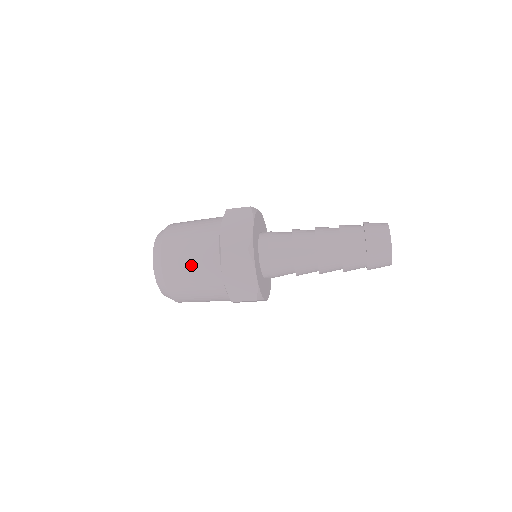
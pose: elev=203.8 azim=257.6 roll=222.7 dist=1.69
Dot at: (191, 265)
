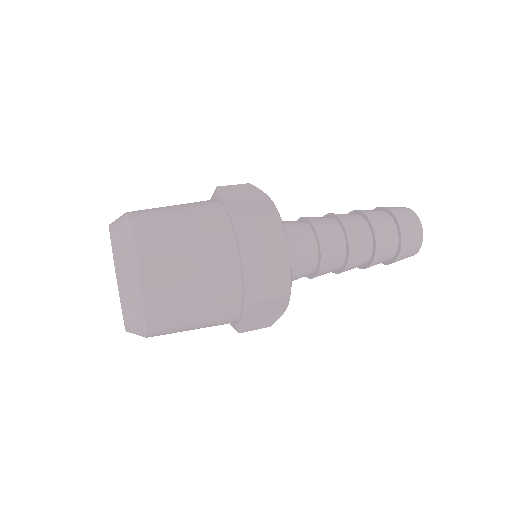
Dot at: (196, 314)
